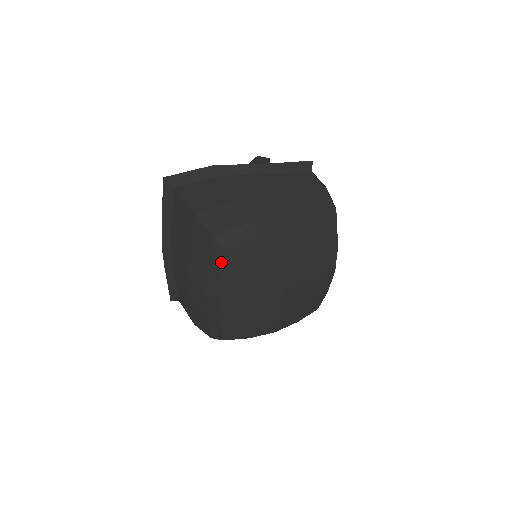
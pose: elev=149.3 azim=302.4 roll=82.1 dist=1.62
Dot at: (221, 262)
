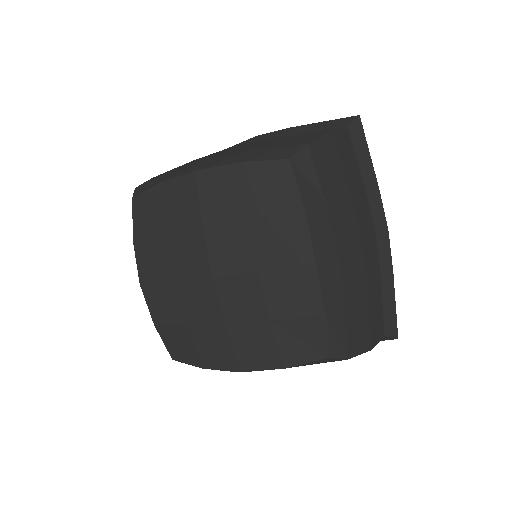
Dot at: (133, 219)
